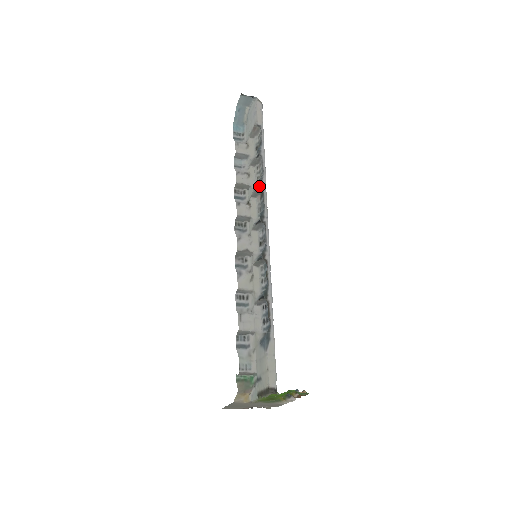
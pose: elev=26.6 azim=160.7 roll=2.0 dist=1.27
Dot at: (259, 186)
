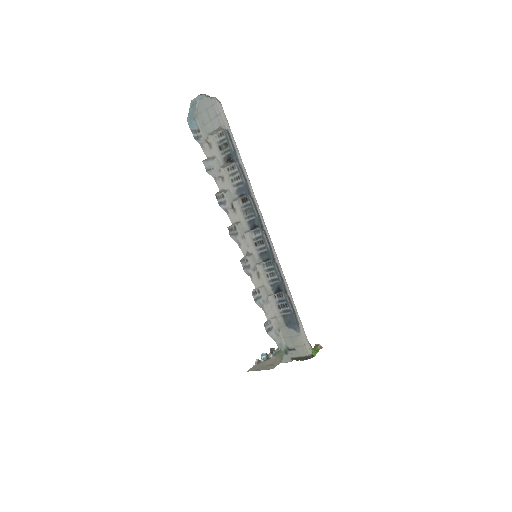
Dot at: (245, 194)
